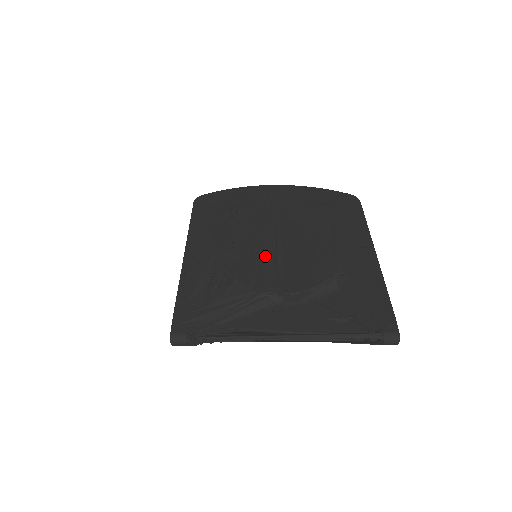
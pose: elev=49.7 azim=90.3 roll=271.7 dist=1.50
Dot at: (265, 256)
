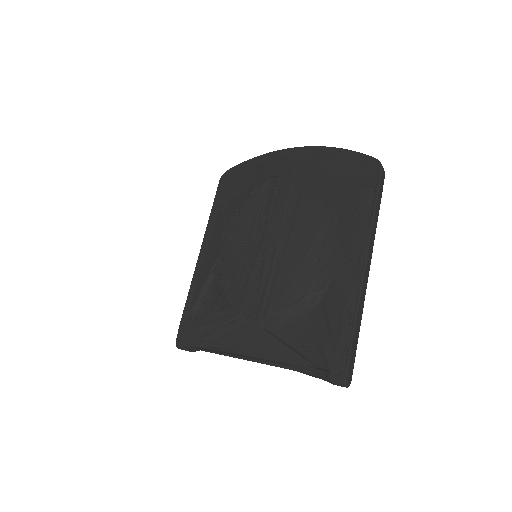
Dot at: (253, 266)
